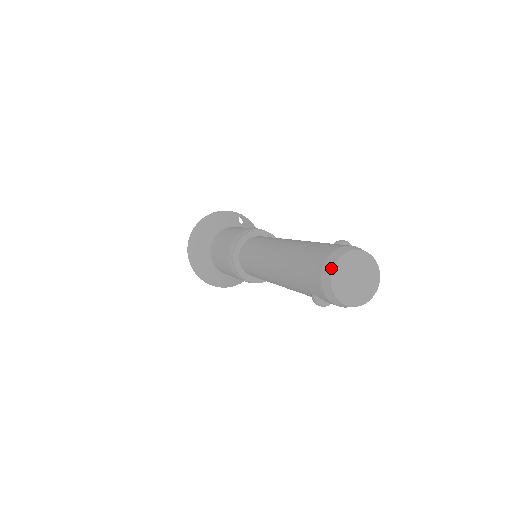
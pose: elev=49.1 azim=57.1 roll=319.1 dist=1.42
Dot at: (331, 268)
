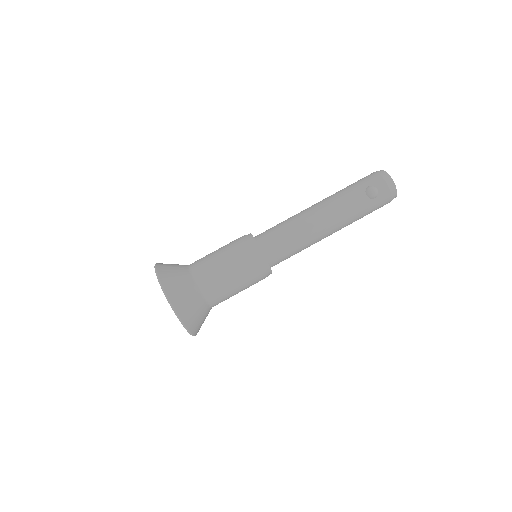
Dot at: occluded
